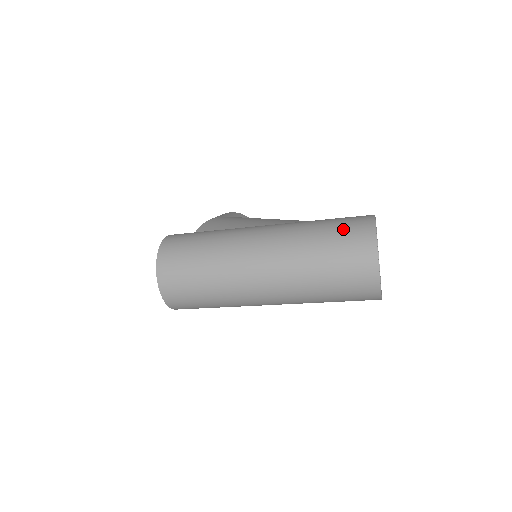
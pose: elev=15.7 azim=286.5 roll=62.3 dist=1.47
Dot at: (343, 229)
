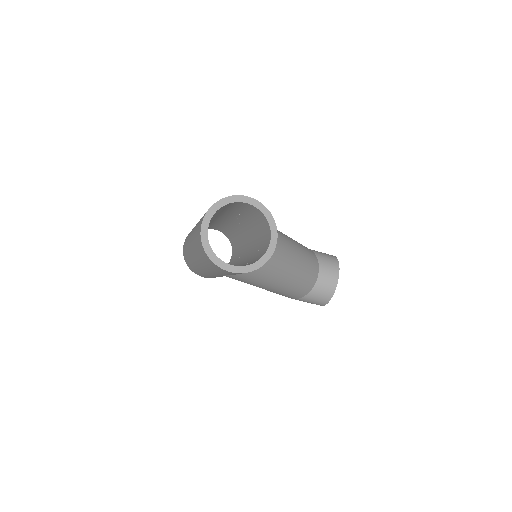
Dot at: occluded
